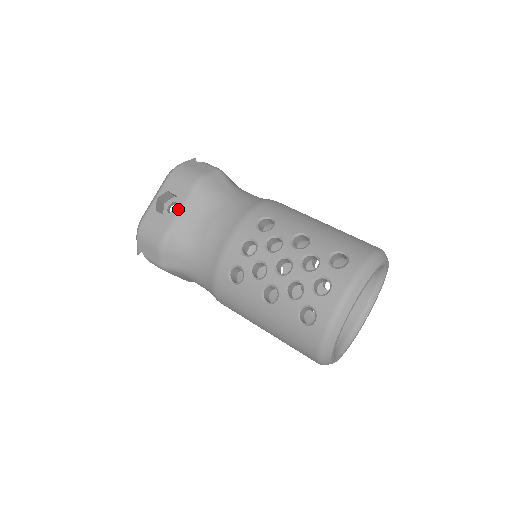
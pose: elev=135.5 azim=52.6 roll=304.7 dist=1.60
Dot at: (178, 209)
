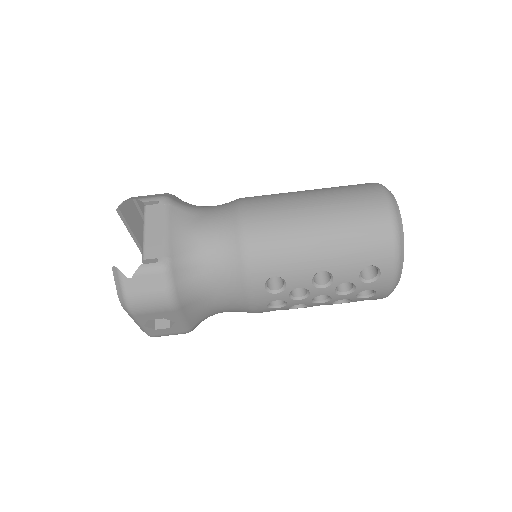
Dot at: (178, 322)
